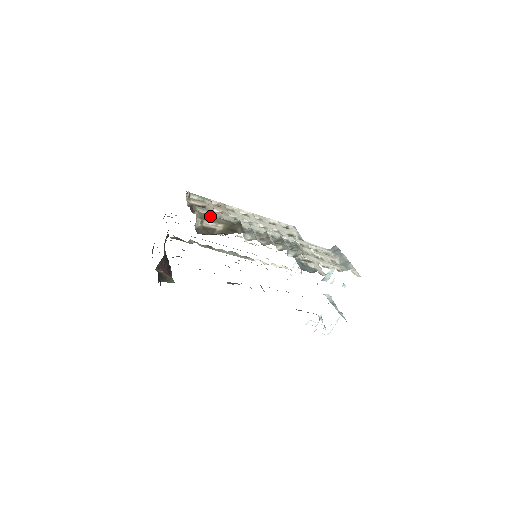
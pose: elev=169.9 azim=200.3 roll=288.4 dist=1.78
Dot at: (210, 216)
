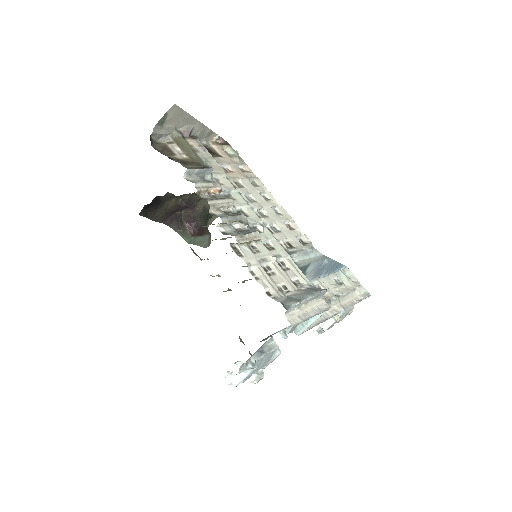
Dot at: occluded
